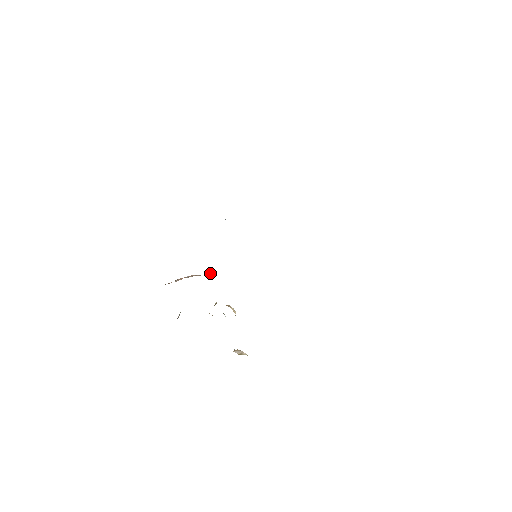
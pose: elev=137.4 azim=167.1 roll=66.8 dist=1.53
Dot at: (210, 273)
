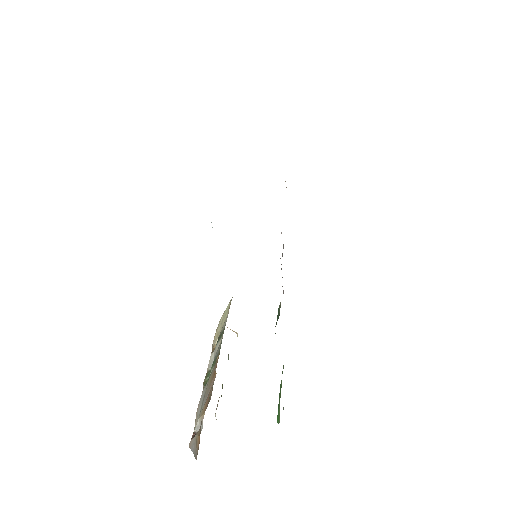
Dot at: occluded
